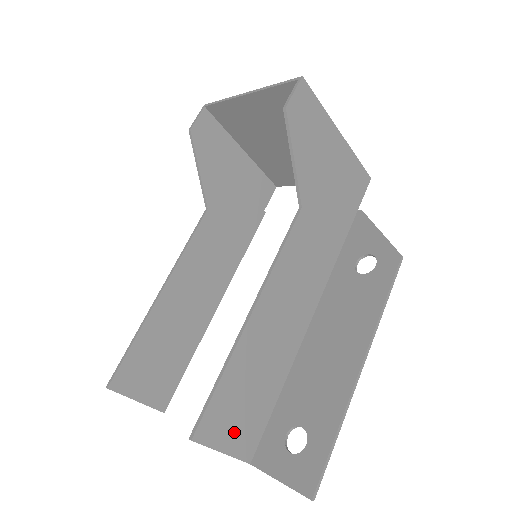
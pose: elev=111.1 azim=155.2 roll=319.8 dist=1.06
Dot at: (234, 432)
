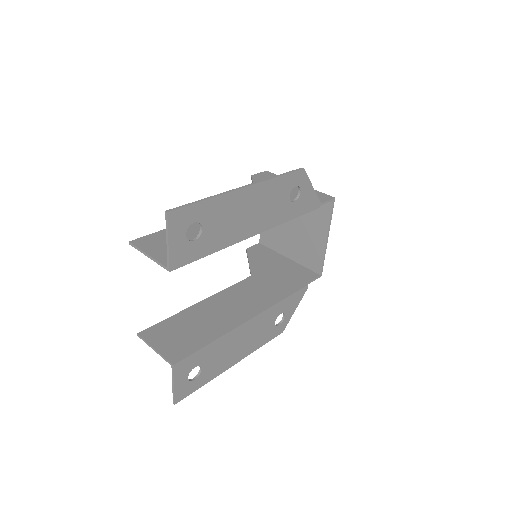
Dot at: (162, 250)
